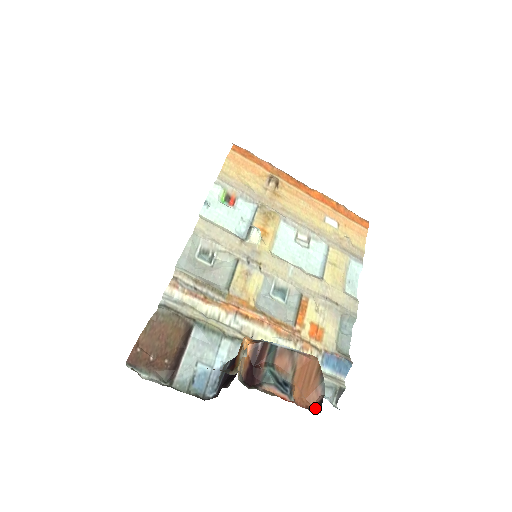
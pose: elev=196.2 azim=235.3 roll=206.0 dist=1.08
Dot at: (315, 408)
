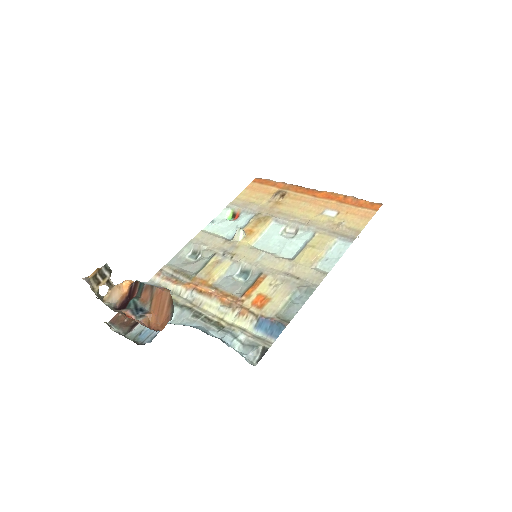
Dot at: (161, 330)
